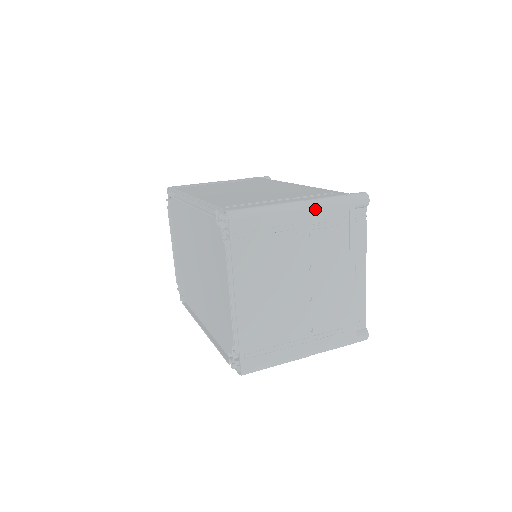
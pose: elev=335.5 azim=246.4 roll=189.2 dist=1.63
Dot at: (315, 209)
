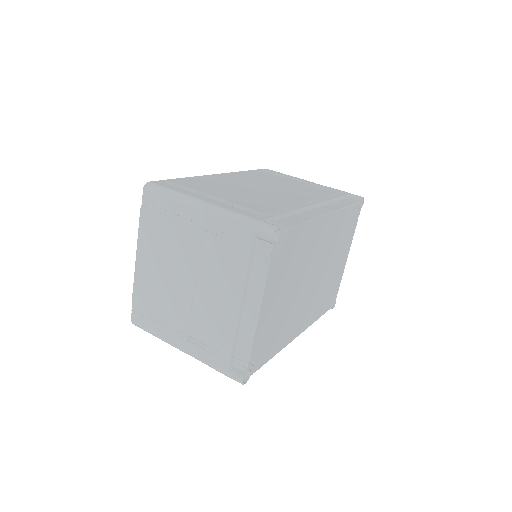
Dot at: (213, 216)
